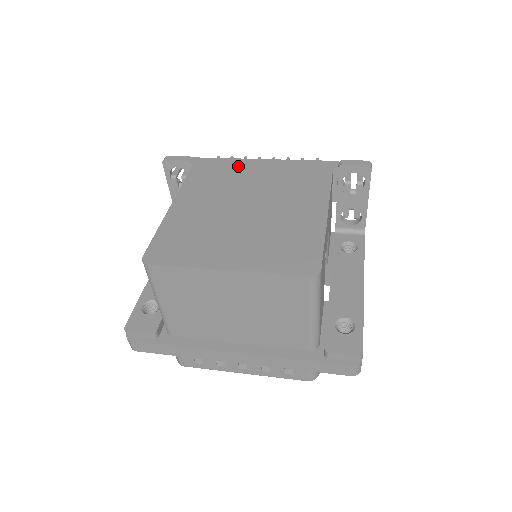
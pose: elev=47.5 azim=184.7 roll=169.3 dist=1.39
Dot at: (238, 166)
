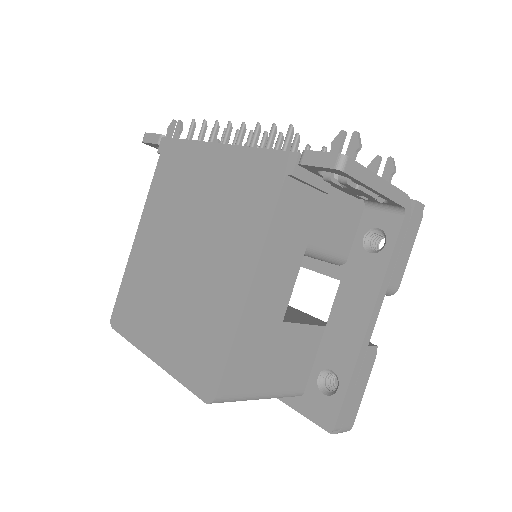
Dot at: (193, 161)
